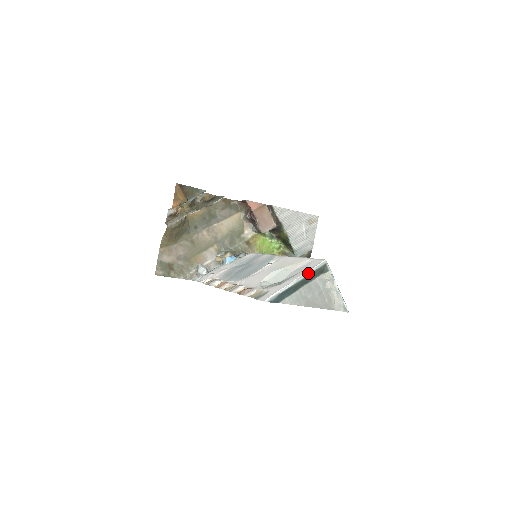
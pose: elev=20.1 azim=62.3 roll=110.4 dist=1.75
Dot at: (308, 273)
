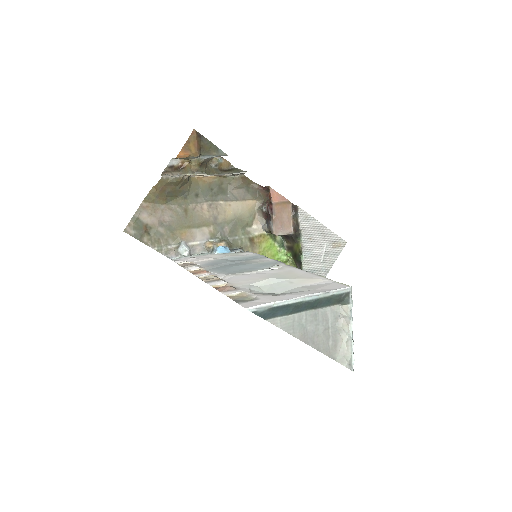
Dot at: (321, 295)
